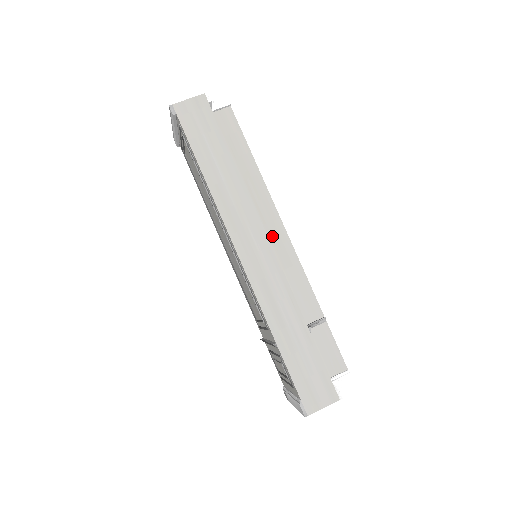
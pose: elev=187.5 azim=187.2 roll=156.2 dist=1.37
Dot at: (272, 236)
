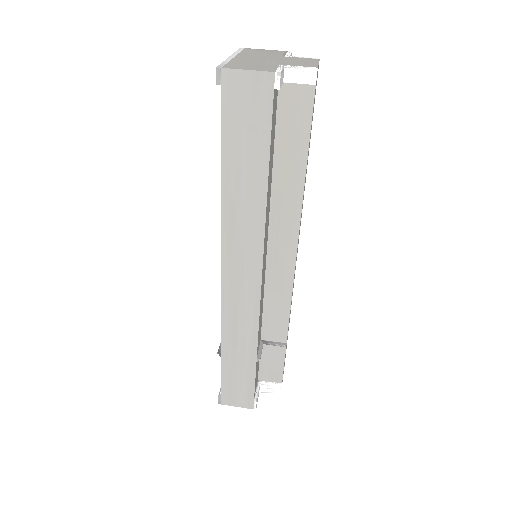
Dot at: (277, 259)
